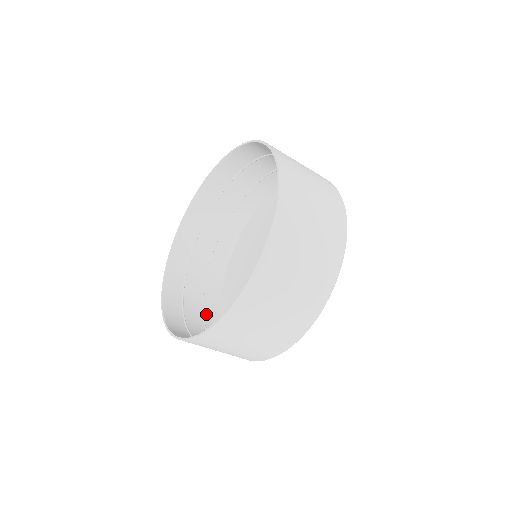
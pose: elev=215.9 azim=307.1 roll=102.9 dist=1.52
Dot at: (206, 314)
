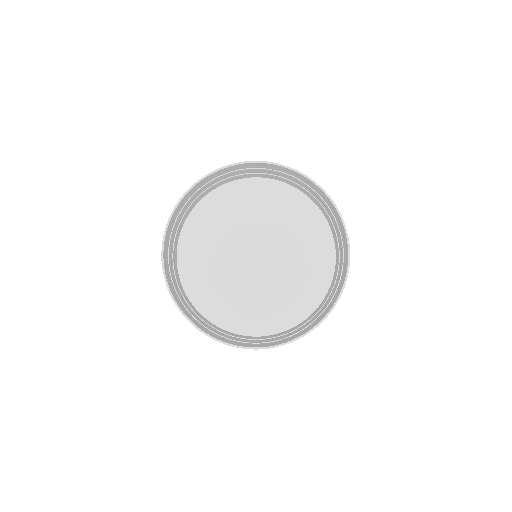
Dot at: (174, 263)
